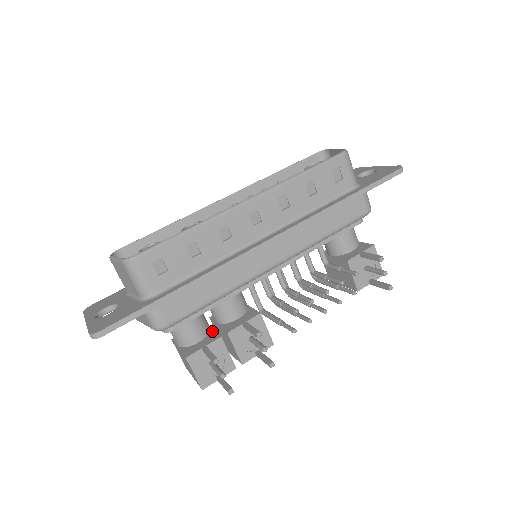
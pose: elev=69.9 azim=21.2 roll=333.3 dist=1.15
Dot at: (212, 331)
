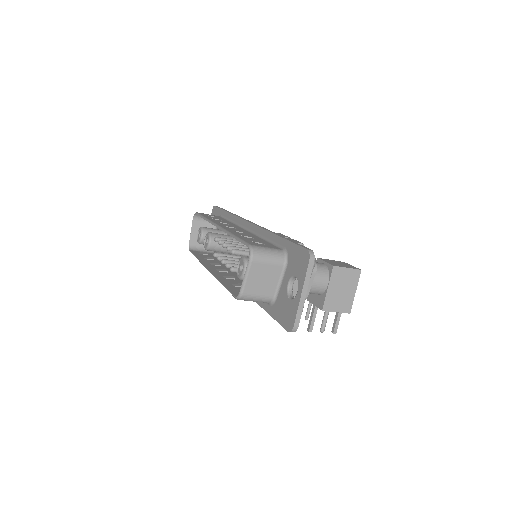
Dot at: occluded
